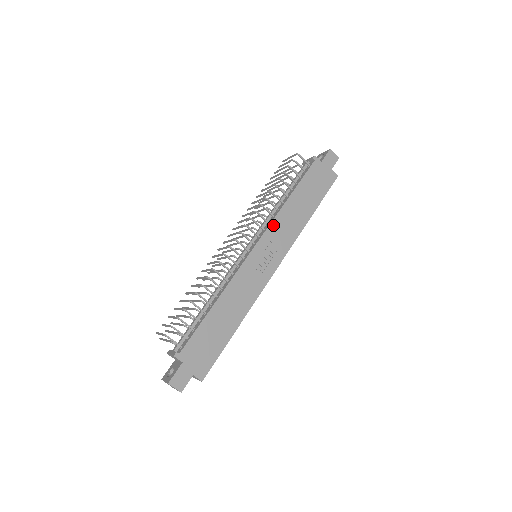
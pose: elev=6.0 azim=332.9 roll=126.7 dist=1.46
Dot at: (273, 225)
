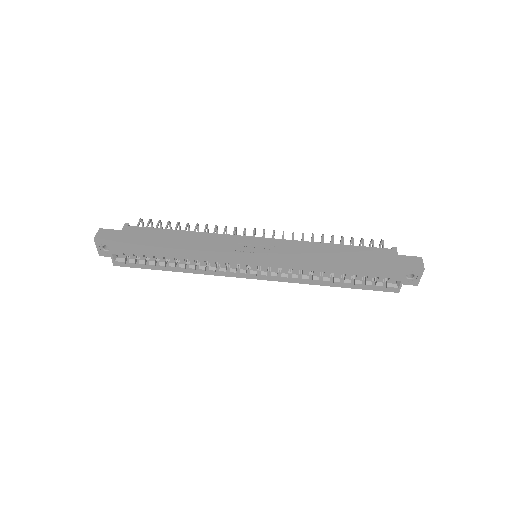
Dot at: (292, 242)
